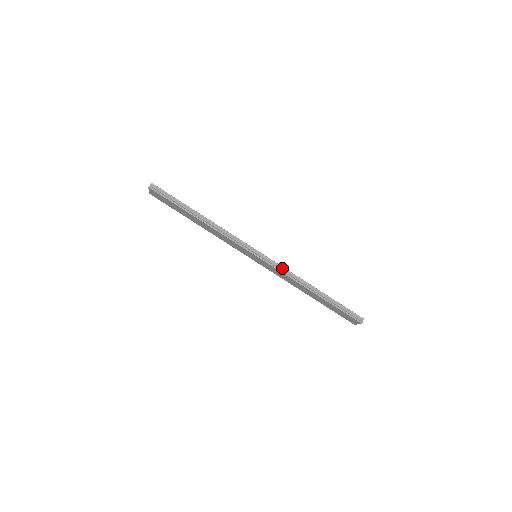
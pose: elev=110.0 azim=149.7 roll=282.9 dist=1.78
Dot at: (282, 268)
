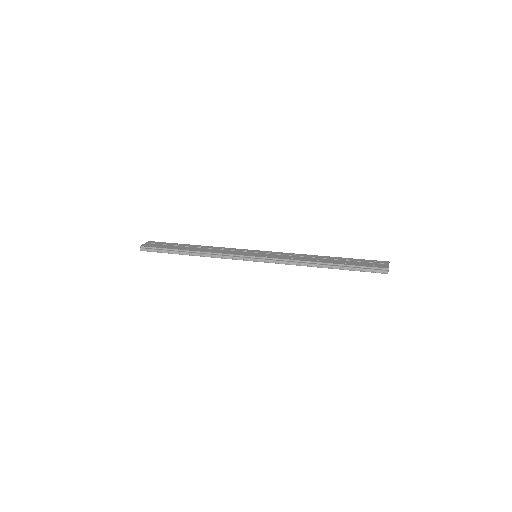
Dot at: (281, 260)
